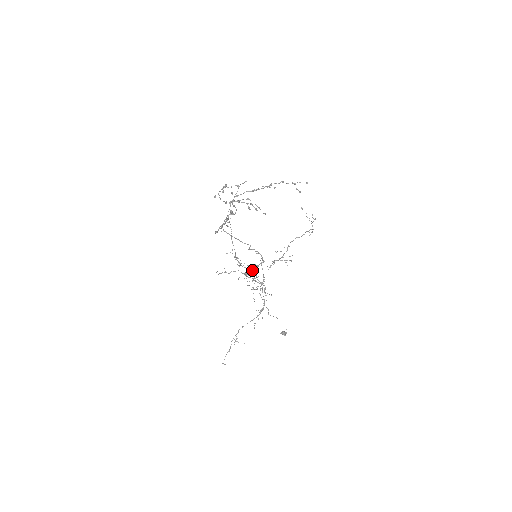
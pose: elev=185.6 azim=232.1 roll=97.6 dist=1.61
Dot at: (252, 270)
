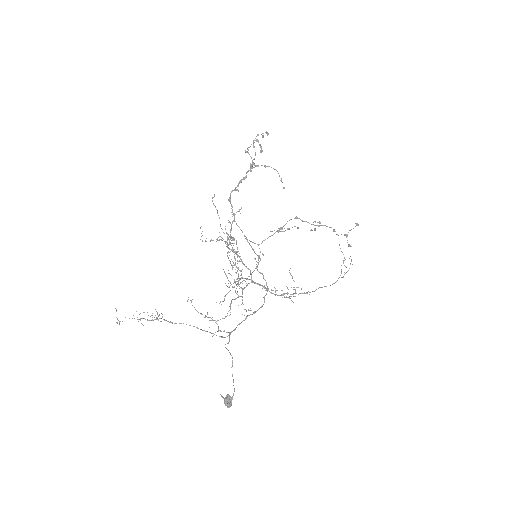
Dot at: (233, 214)
